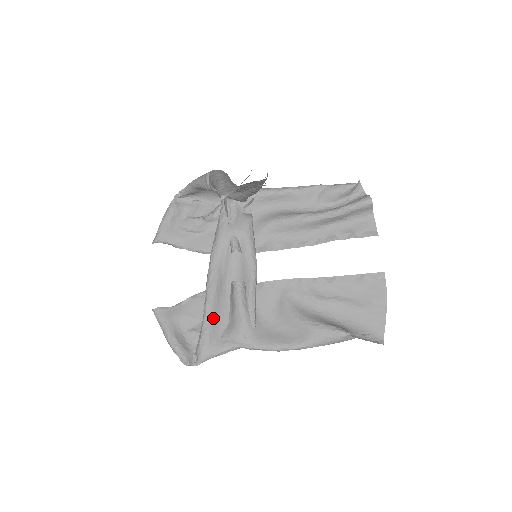
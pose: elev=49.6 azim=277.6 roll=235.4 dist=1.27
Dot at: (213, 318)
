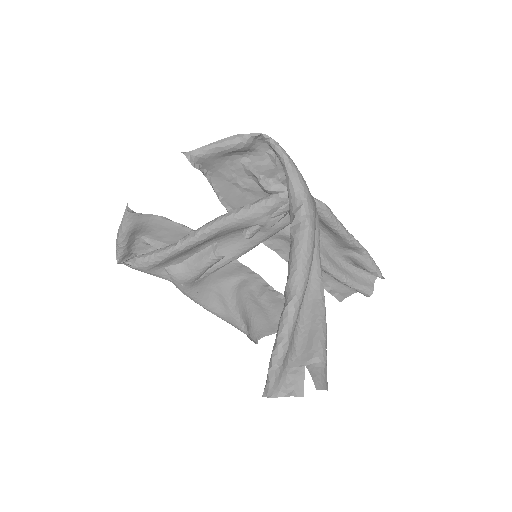
Dot at: (173, 257)
